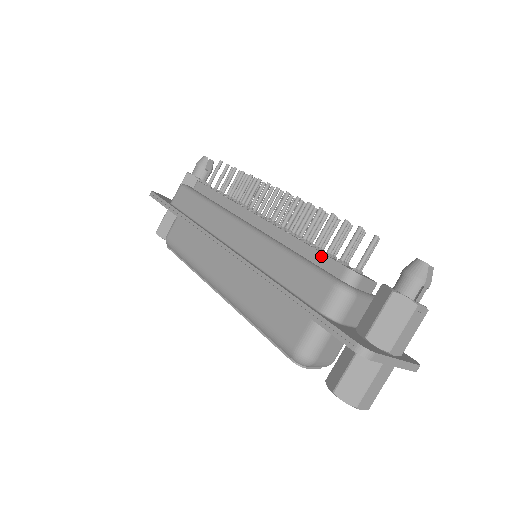
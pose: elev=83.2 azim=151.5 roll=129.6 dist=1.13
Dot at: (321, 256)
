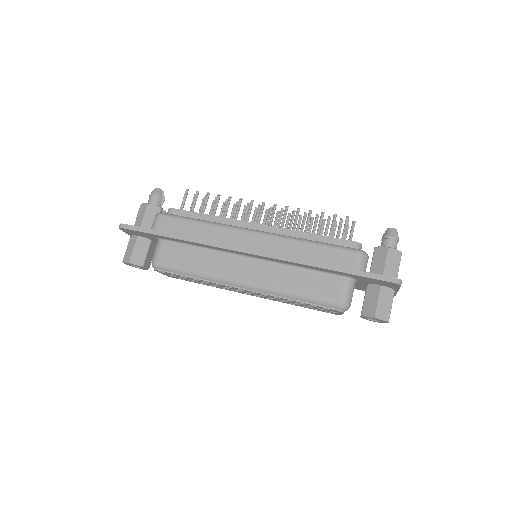
Dot at: (332, 239)
